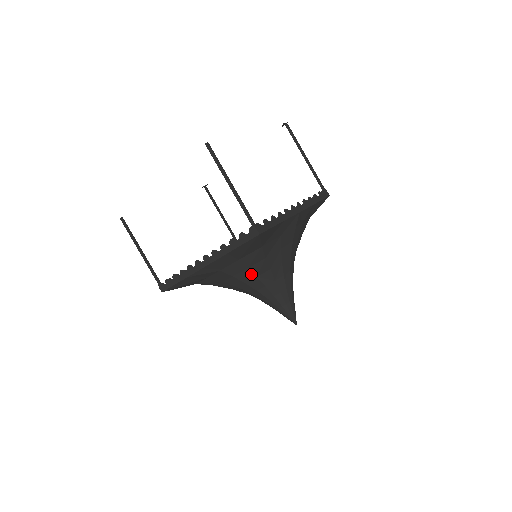
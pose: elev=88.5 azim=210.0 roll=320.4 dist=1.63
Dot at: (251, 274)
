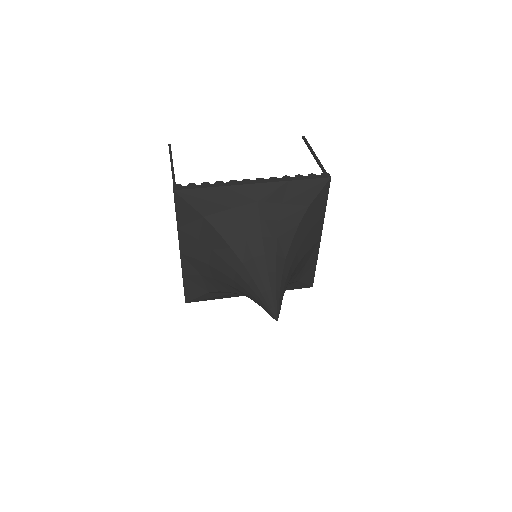
Dot at: (276, 230)
